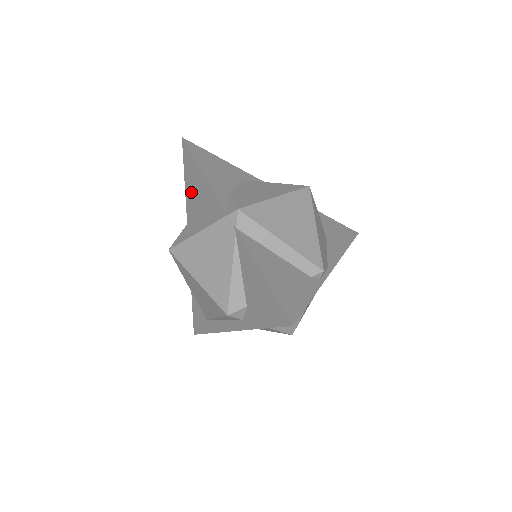
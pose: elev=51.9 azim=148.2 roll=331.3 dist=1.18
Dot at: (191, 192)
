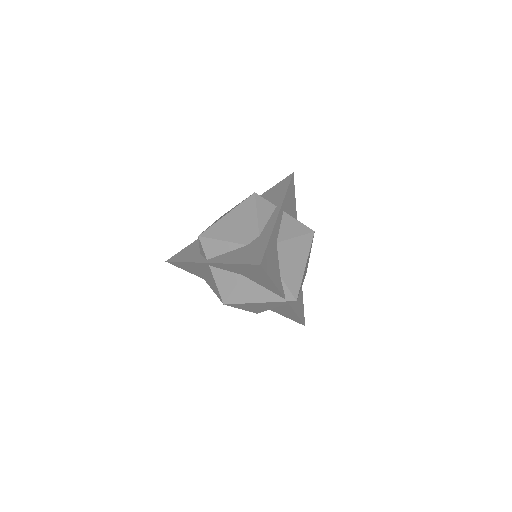
Dot at: (243, 271)
